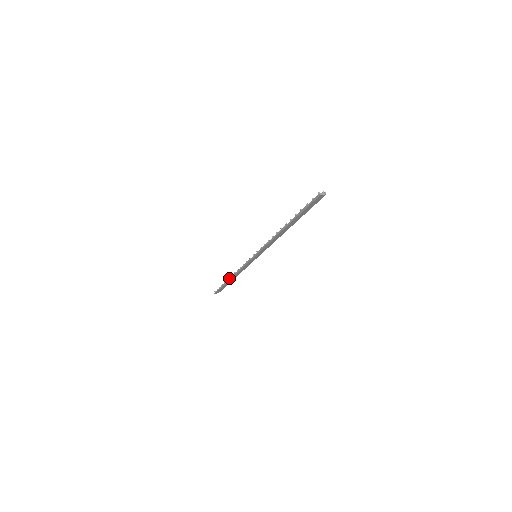
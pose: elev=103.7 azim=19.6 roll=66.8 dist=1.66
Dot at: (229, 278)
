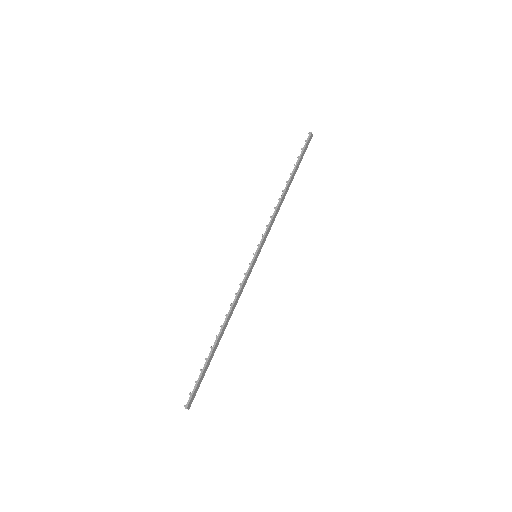
Dot at: occluded
